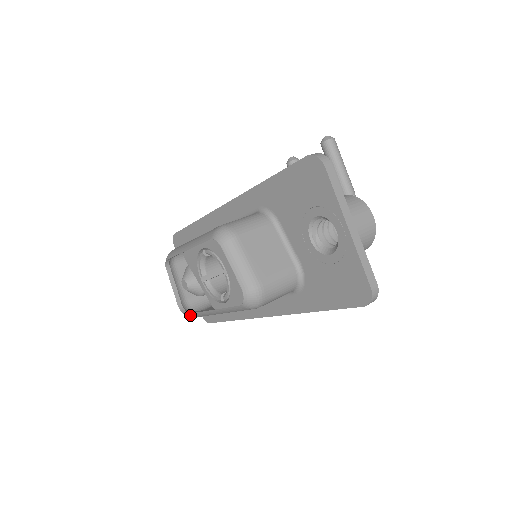
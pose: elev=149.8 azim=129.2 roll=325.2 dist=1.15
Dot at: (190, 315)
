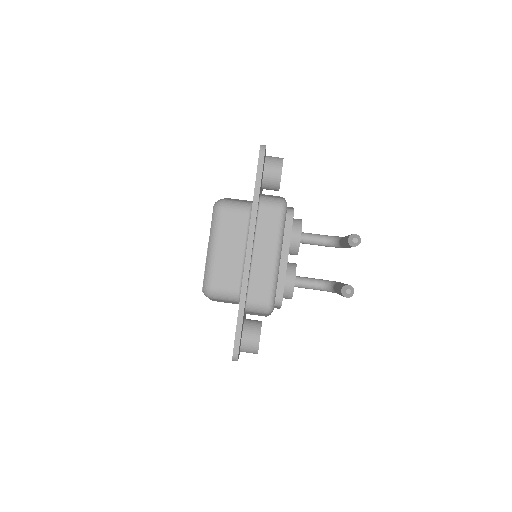
Dot at: occluded
